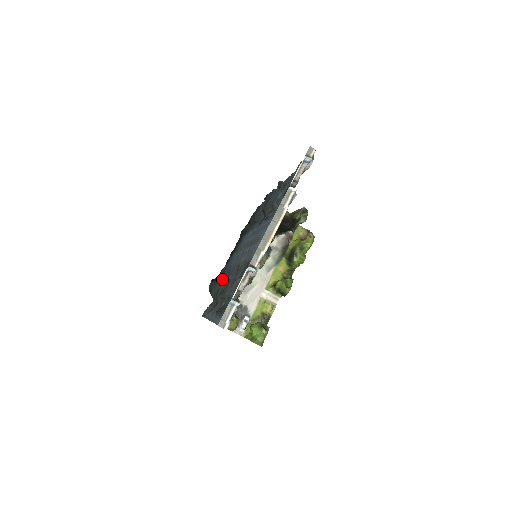
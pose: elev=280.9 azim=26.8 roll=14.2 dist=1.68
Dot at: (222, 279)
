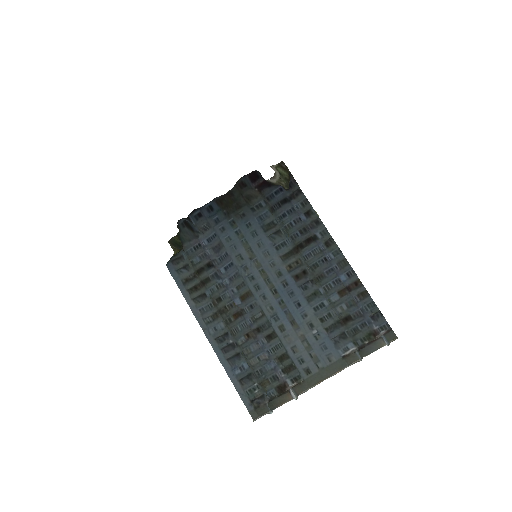
Dot at: (201, 234)
